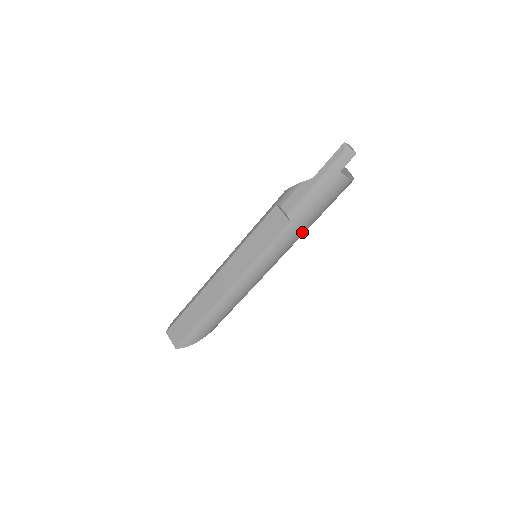
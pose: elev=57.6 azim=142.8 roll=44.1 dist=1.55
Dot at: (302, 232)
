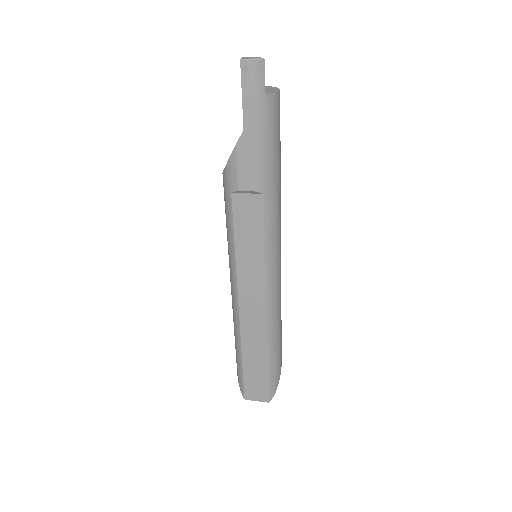
Dot at: (280, 190)
